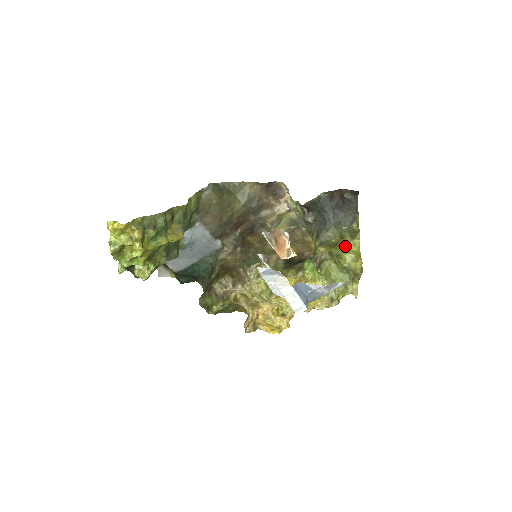
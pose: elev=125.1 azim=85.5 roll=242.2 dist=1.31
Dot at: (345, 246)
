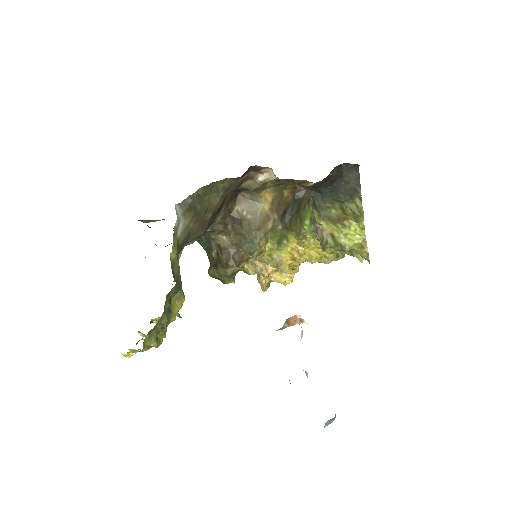
Dot at: (348, 228)
